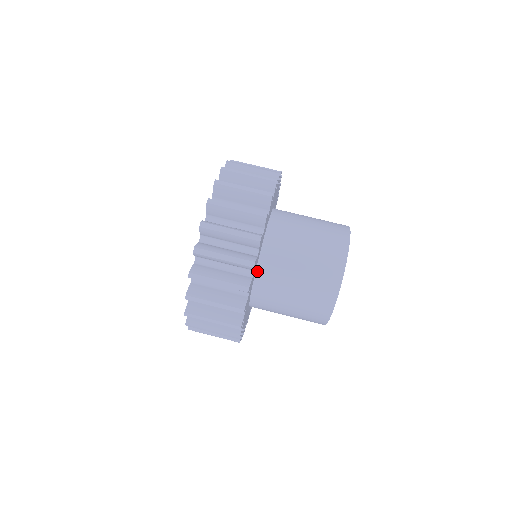
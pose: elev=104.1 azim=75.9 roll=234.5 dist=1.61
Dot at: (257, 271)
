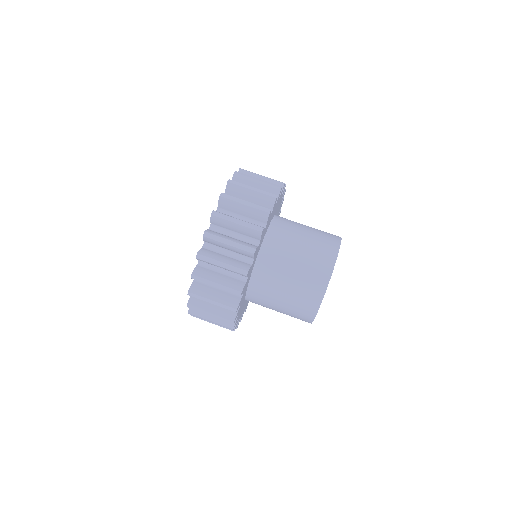
Dot at: (249, 284)
